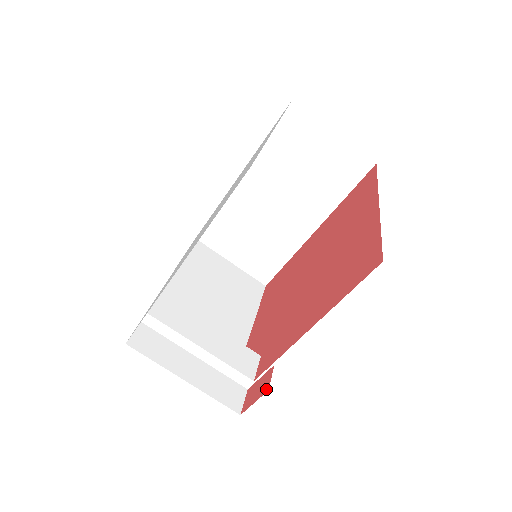
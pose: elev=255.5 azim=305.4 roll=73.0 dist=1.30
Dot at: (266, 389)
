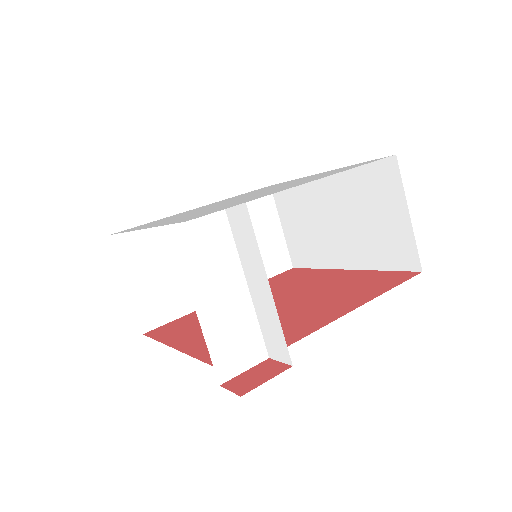
Dot at: (285, 367)
